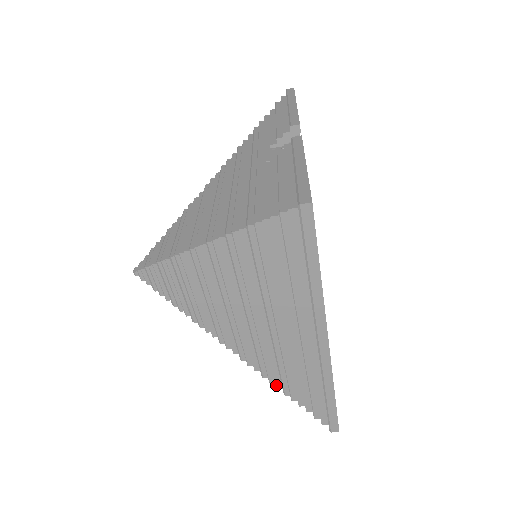
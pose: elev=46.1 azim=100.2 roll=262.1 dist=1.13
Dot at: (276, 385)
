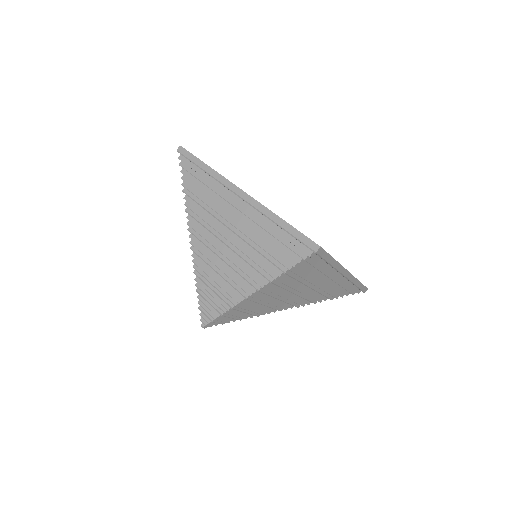
Dot at: (277, 274)
